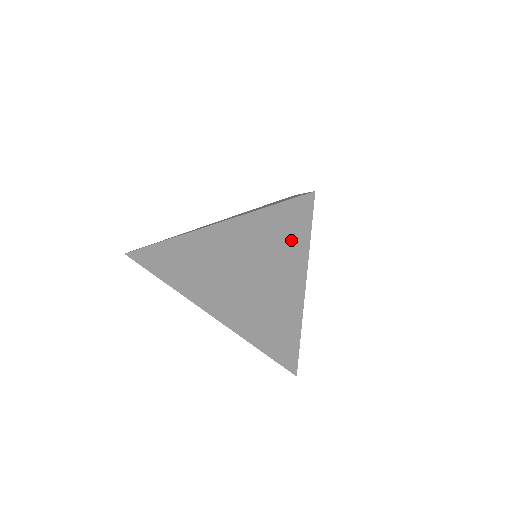
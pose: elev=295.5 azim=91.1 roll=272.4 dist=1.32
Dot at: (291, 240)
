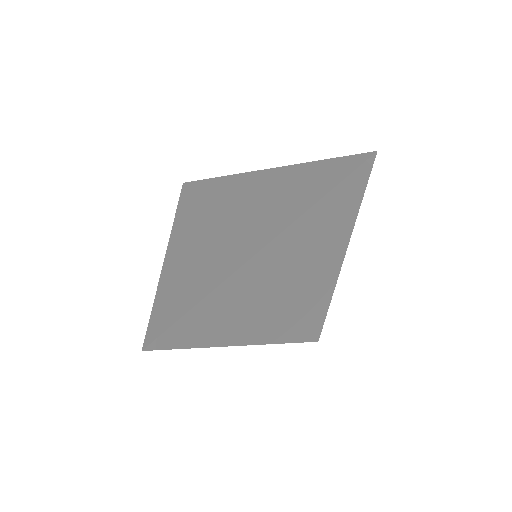
Dot at: (316, 187)
